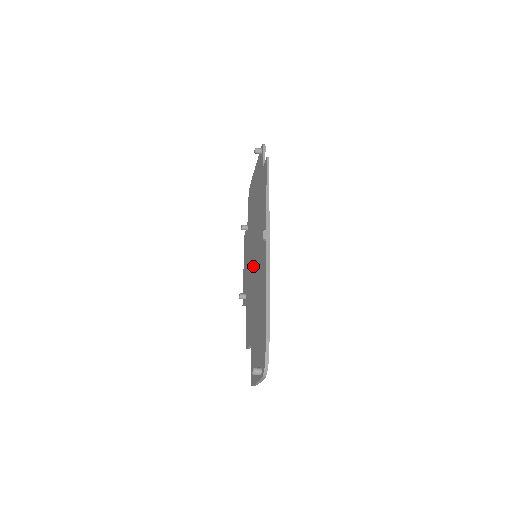
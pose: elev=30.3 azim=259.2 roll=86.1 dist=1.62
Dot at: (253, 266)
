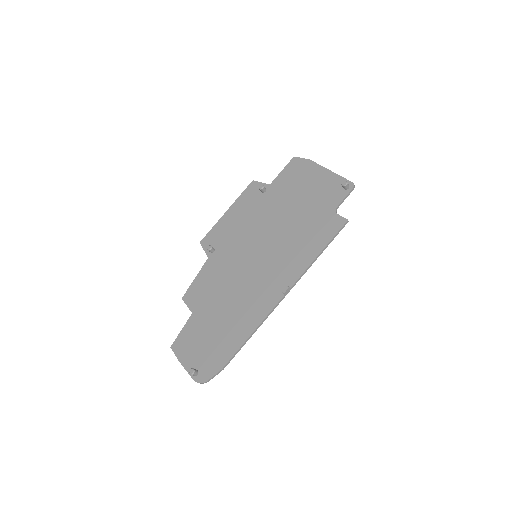
Dot at: (246, 259)
